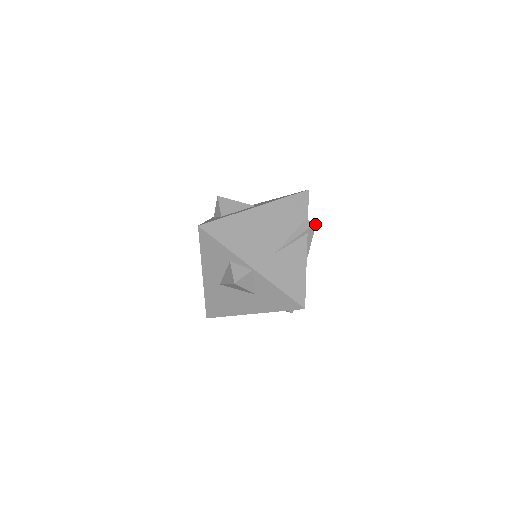
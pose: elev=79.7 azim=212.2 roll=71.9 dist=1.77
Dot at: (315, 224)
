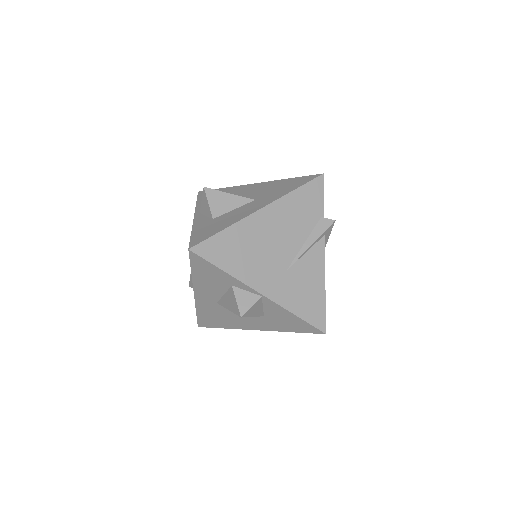
Dot at: (333, 222)
